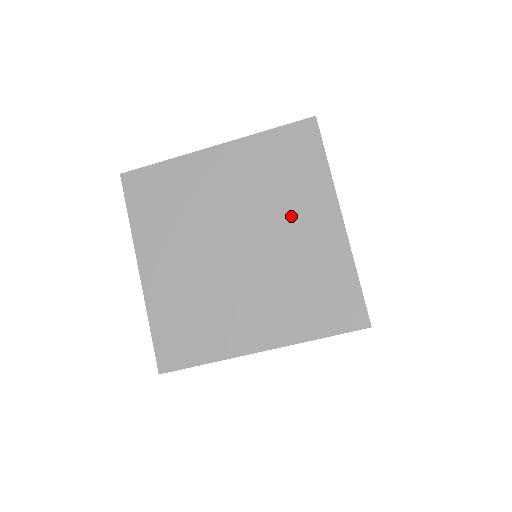
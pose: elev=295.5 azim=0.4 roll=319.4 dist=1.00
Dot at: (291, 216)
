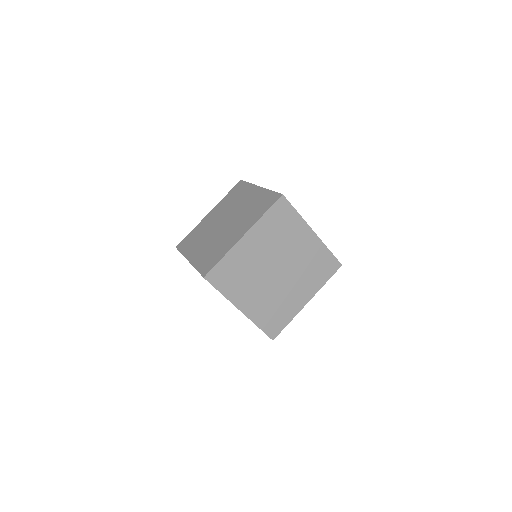
Dot at: (294, 244)
